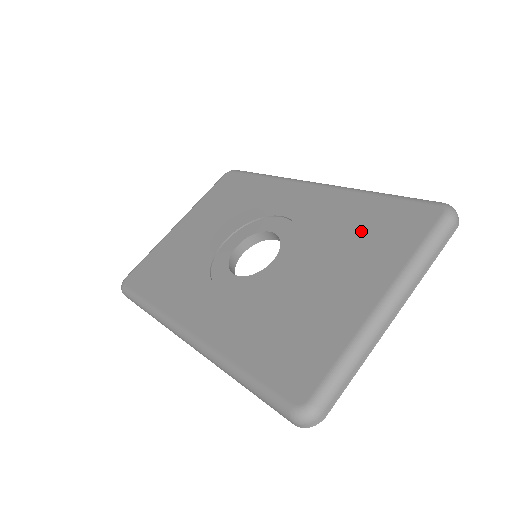
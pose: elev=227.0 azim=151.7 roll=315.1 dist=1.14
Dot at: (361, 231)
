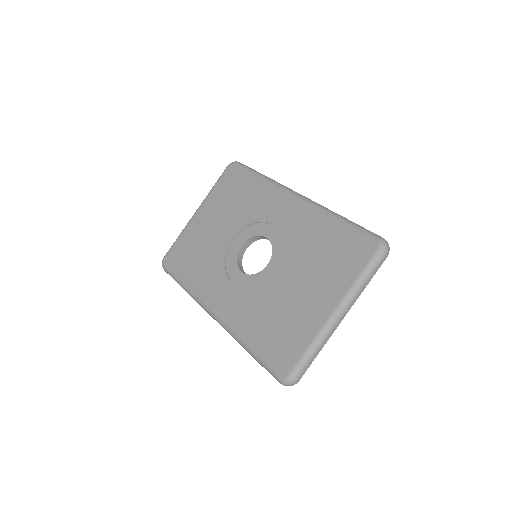
Dot at: (325, 252)
